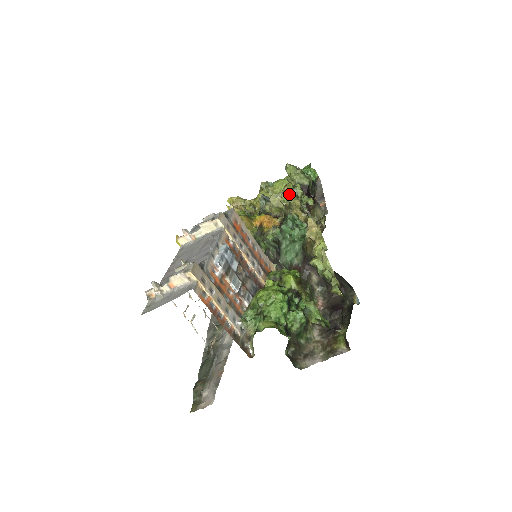
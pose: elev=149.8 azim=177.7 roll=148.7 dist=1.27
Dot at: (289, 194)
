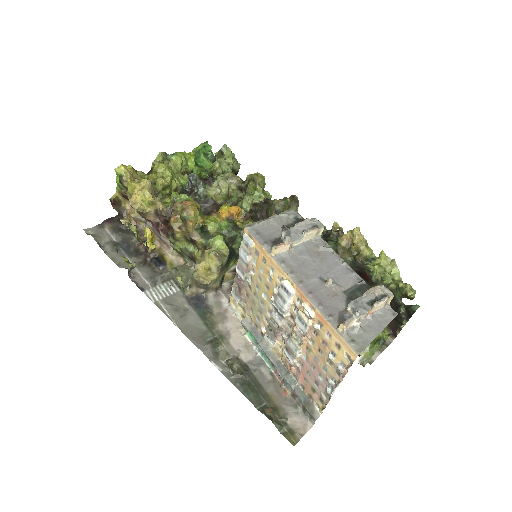
Dot at: (262, 186)
